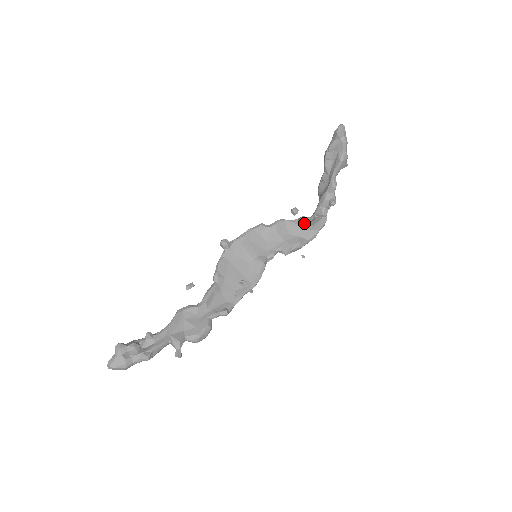
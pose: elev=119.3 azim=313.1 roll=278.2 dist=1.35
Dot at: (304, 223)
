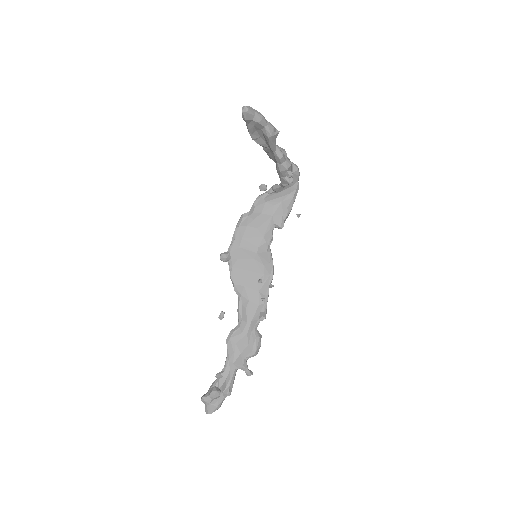
Dot at: (279, 189)
